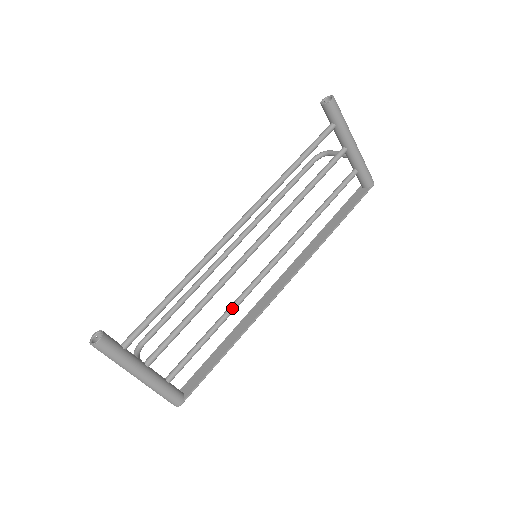
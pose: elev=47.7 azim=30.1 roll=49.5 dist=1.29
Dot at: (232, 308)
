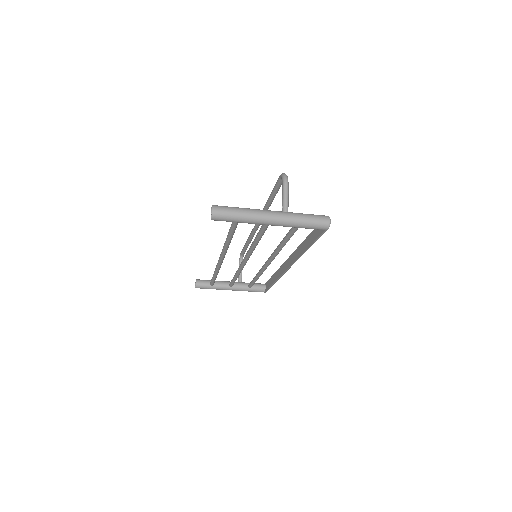
Dot at: (259, 274)
